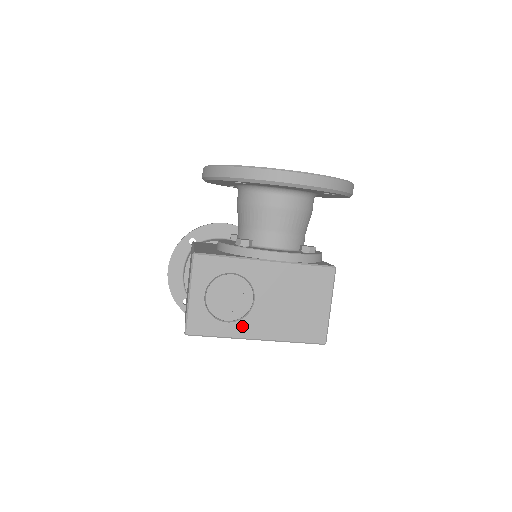
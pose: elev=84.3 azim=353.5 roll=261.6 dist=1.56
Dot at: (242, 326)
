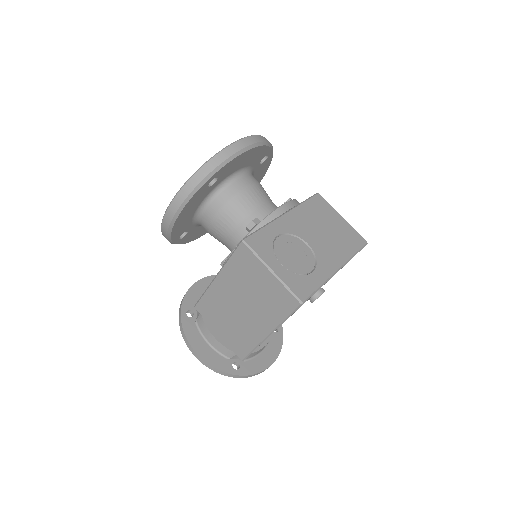
Dot at: (322, 267)
